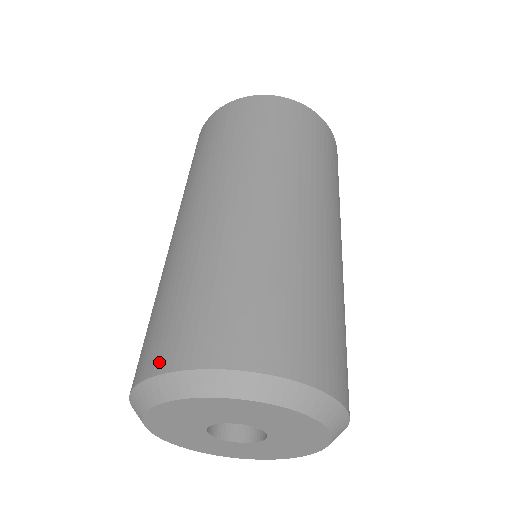
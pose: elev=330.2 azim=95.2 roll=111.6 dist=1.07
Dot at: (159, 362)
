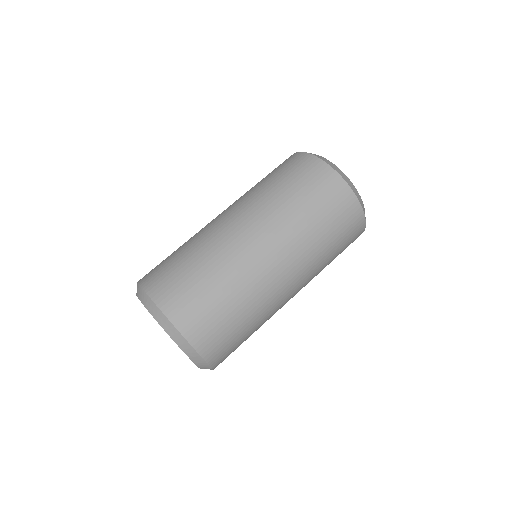
Dot at: (151, 288)
